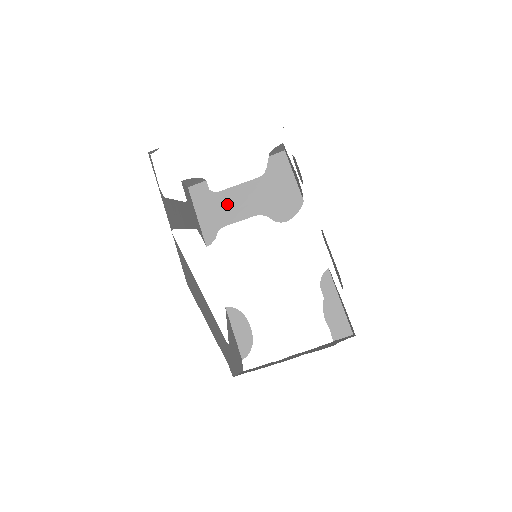
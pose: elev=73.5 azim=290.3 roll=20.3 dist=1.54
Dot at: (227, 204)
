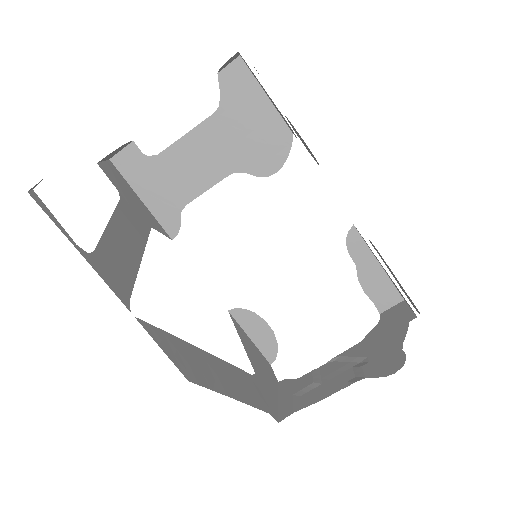
Dot at: (179, 170)
